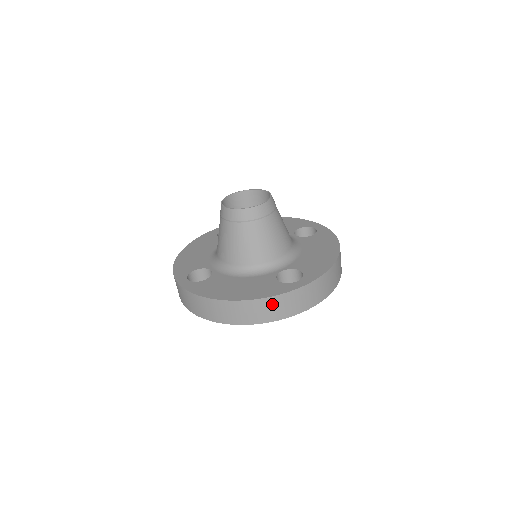
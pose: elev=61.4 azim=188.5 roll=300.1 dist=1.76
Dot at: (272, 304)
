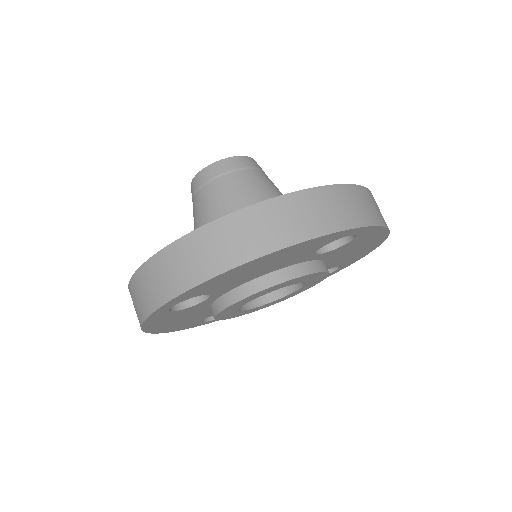
Dot at: (308, 203)
